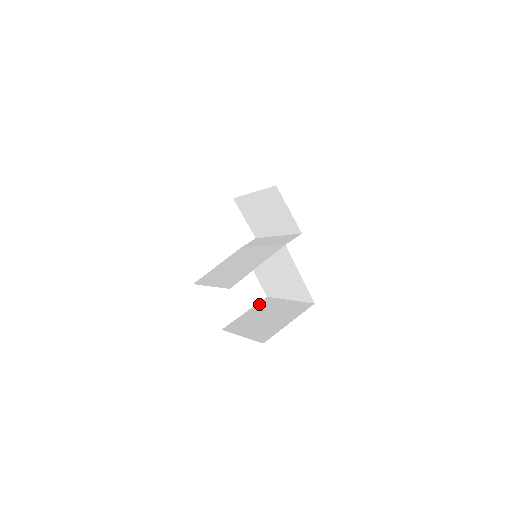
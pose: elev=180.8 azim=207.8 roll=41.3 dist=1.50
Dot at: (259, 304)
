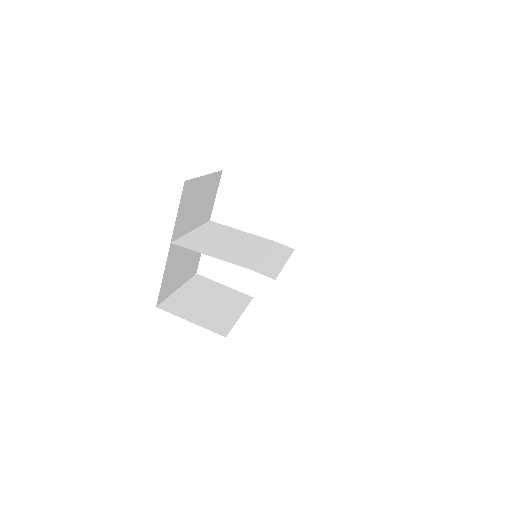
Dot at: (239, 293)
